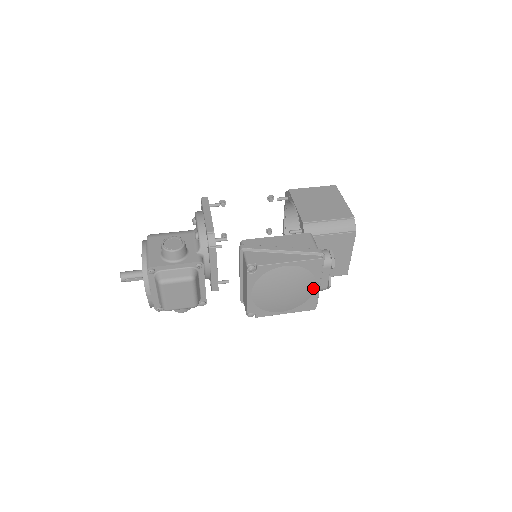
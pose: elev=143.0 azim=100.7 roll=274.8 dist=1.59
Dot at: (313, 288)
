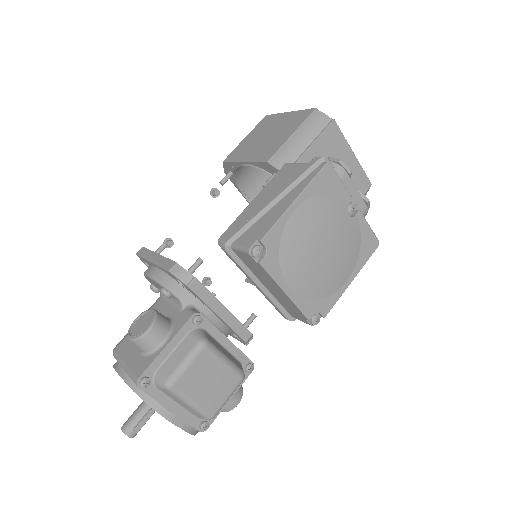
Dot at: (353, 216)
